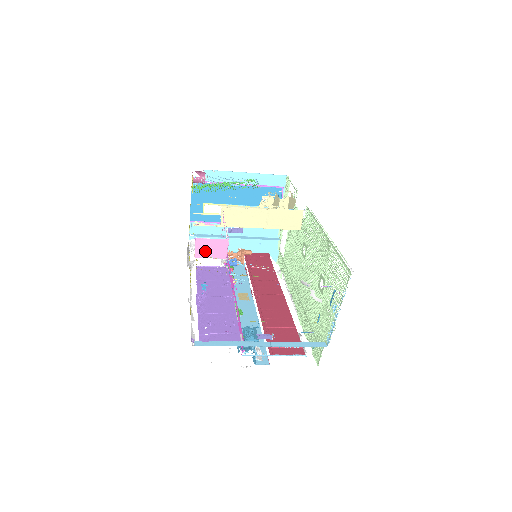
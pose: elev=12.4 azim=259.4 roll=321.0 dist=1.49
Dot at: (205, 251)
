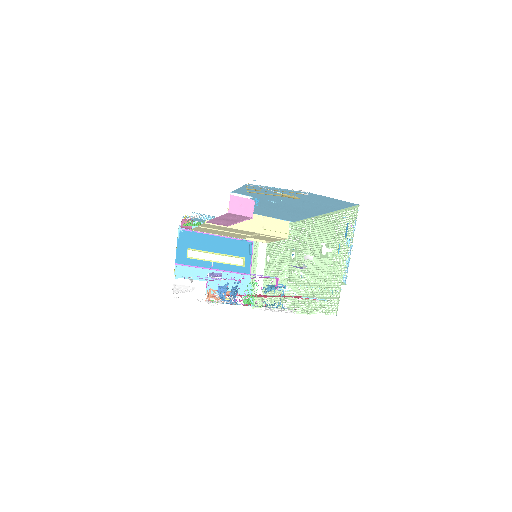
Dot at: (237, 208)
